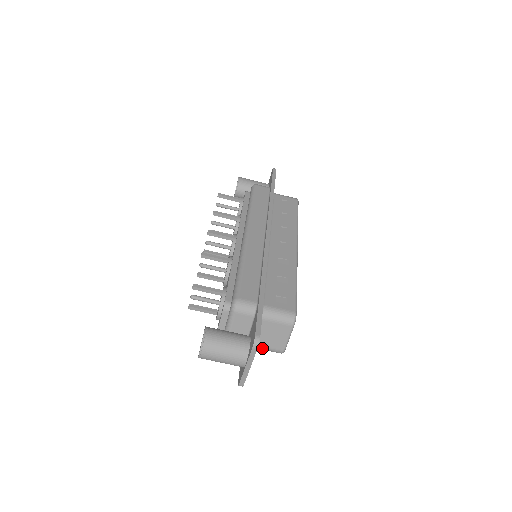
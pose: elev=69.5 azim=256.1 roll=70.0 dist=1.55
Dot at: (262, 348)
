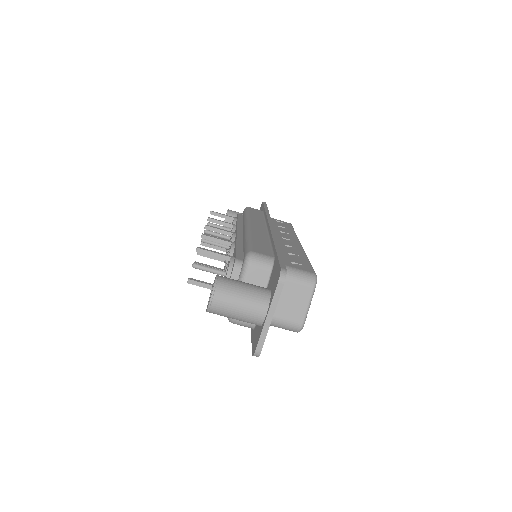
Dot at: (277, 321)
